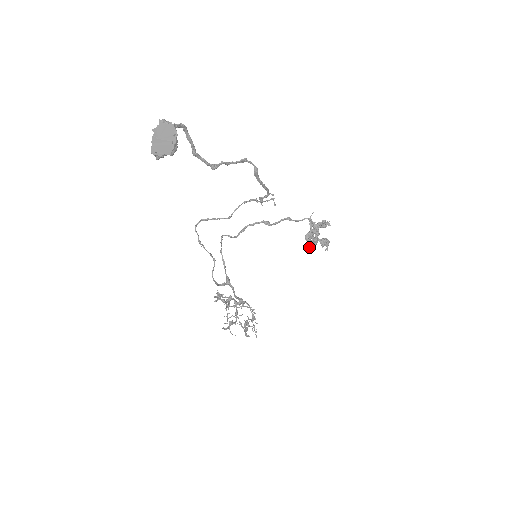
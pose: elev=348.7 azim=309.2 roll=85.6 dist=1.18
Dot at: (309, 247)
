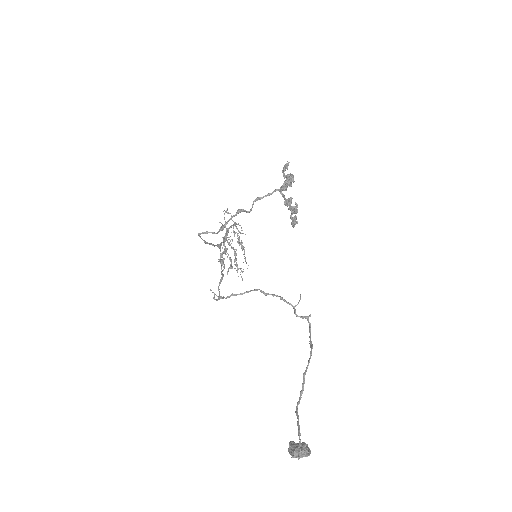
Dot at: (291, 217)
